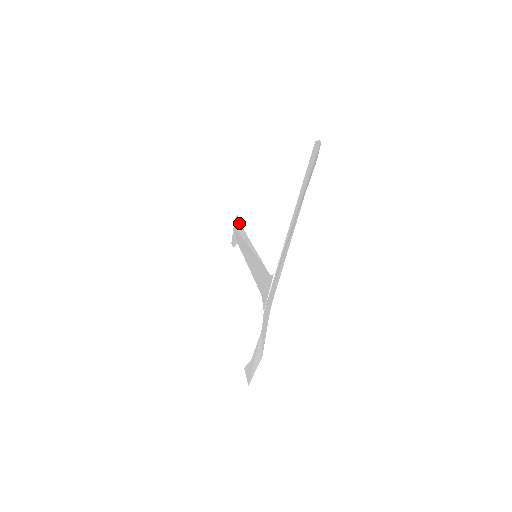
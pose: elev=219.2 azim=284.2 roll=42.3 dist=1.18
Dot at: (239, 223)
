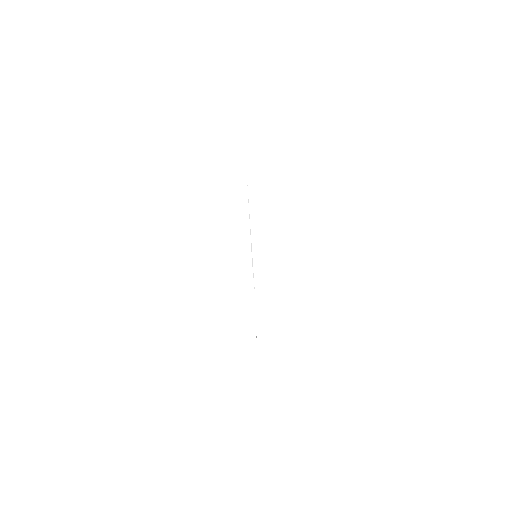
Dot at: occluded
